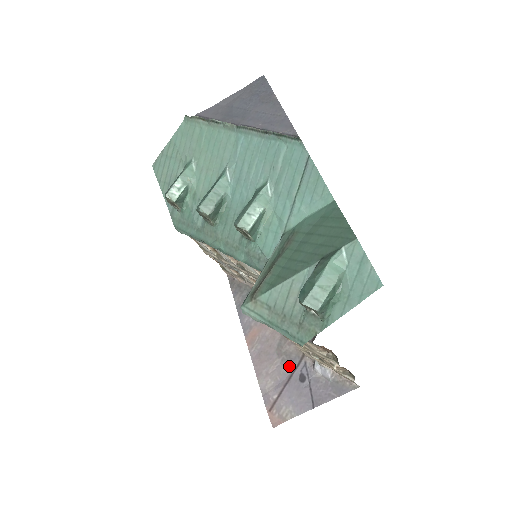
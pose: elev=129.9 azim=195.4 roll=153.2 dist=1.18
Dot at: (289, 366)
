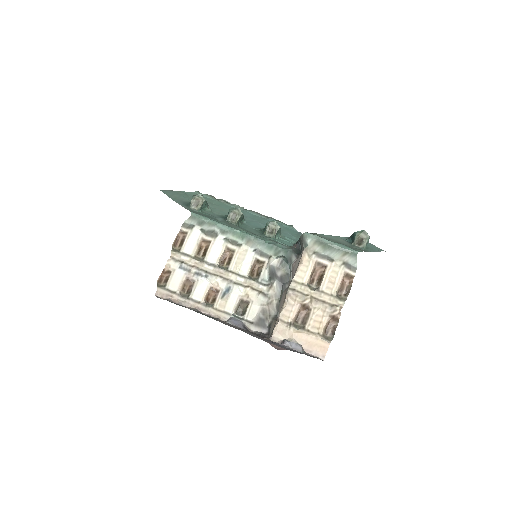
Dot at: (262, 338)
